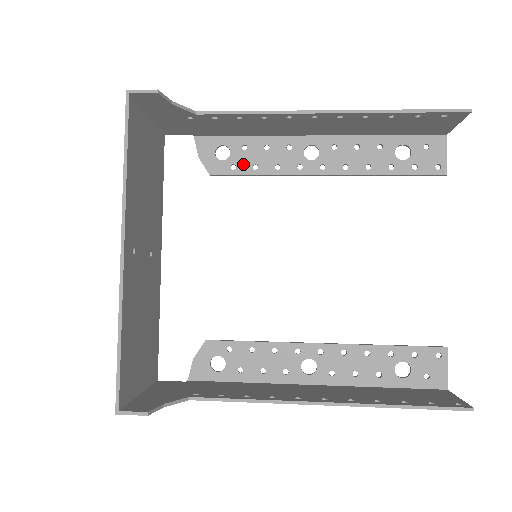
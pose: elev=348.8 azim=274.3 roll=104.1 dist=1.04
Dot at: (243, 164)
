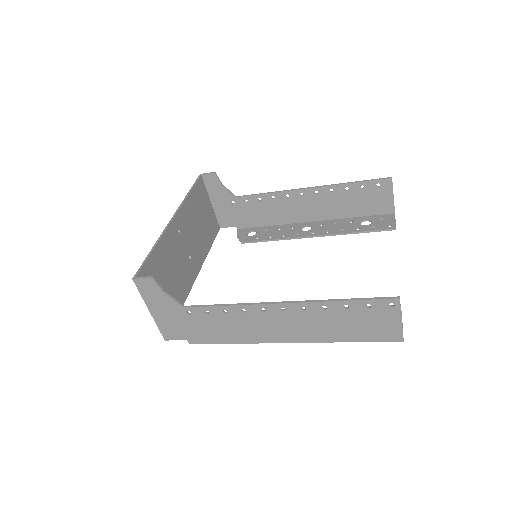
Dot at: (263, 236)
